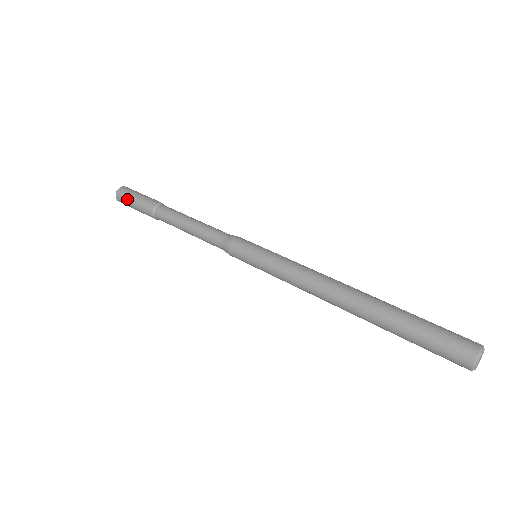
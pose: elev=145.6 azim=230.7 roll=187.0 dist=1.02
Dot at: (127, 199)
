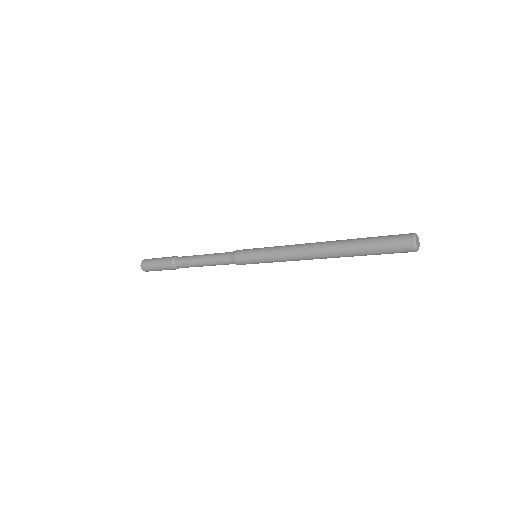
Dot at: (151, 263)
